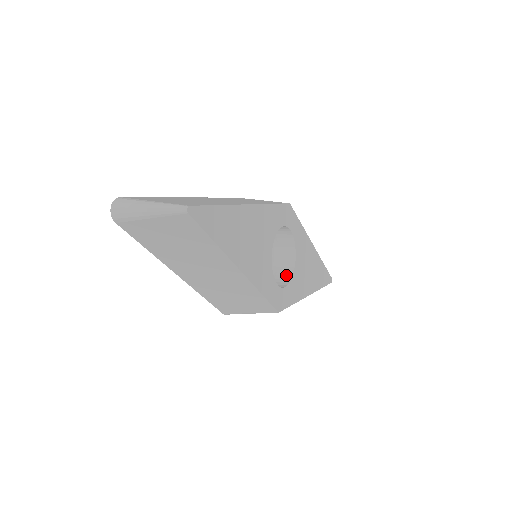
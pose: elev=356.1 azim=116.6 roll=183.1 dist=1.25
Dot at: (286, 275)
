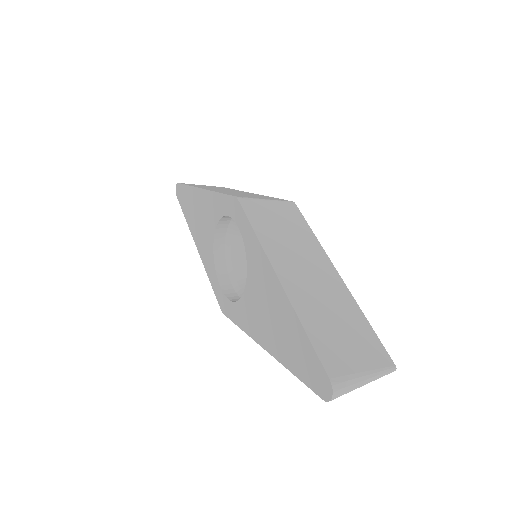
Dot at: occluded
